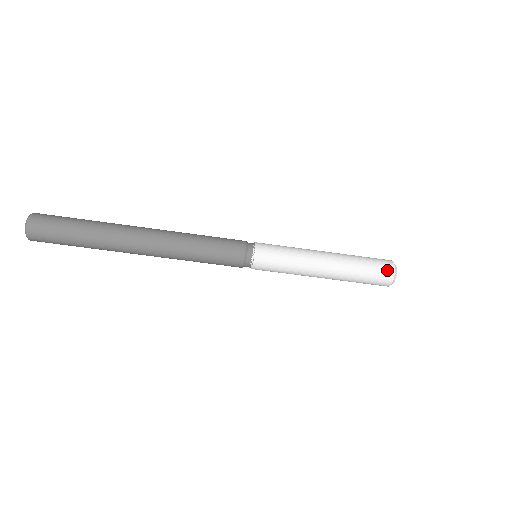
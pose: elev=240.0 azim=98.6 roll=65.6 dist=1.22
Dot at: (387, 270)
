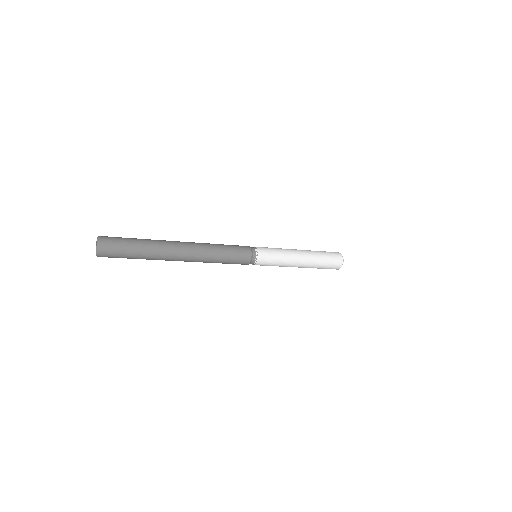
Dot at: (337, 266)
